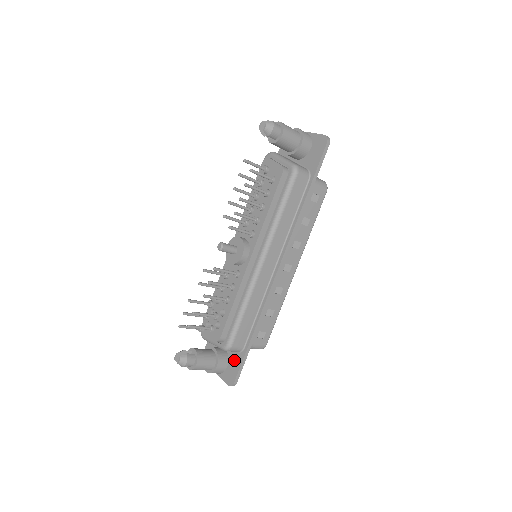
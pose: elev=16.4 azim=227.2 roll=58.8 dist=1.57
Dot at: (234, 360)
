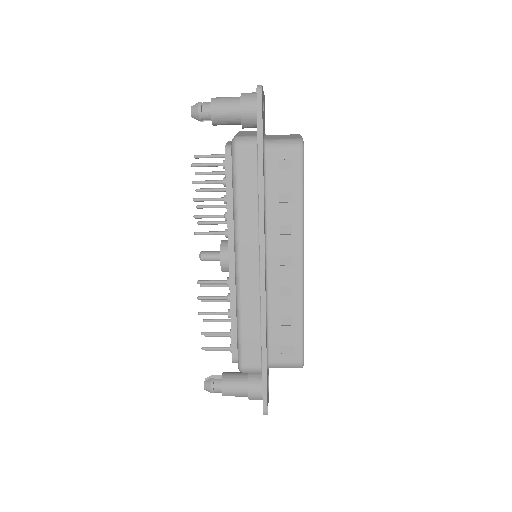
Dot at: occluded
